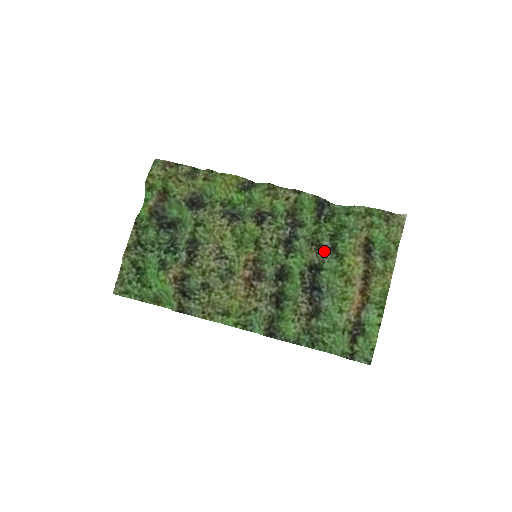
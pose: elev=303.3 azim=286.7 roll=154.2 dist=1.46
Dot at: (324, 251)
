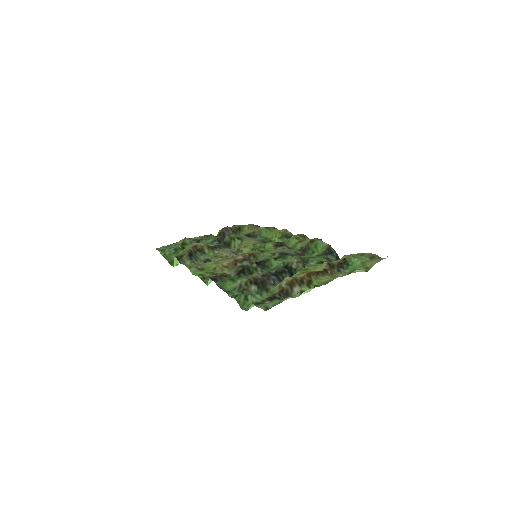
Dot at: occluded
